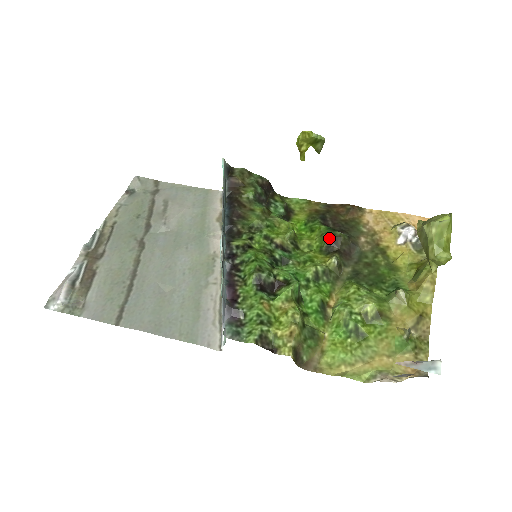
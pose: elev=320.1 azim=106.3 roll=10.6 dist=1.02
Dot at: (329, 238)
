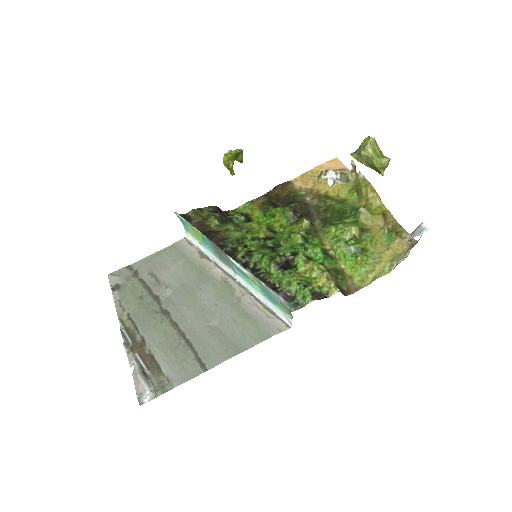
Dot at: (290, 211)
